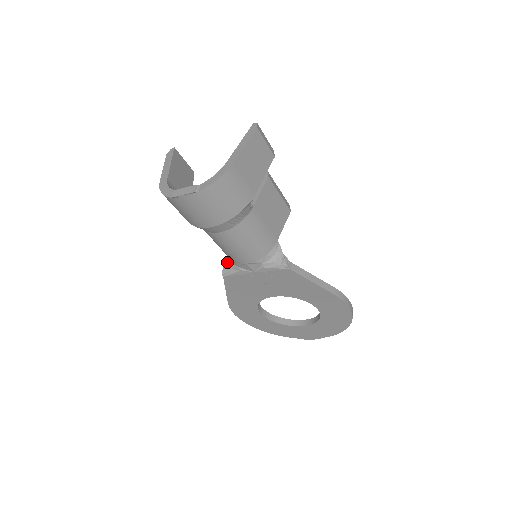
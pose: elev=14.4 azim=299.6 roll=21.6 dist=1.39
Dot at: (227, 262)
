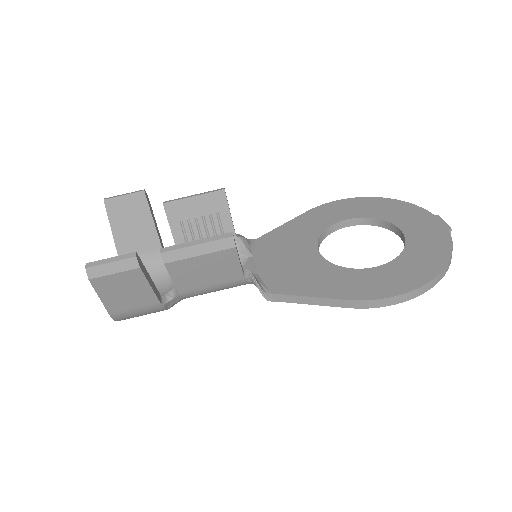
Dot at: occluded
